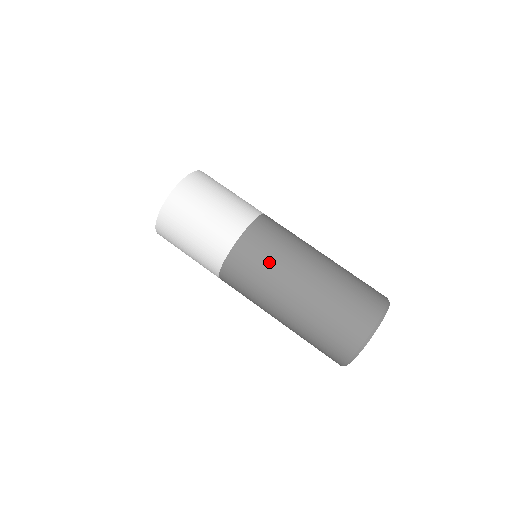
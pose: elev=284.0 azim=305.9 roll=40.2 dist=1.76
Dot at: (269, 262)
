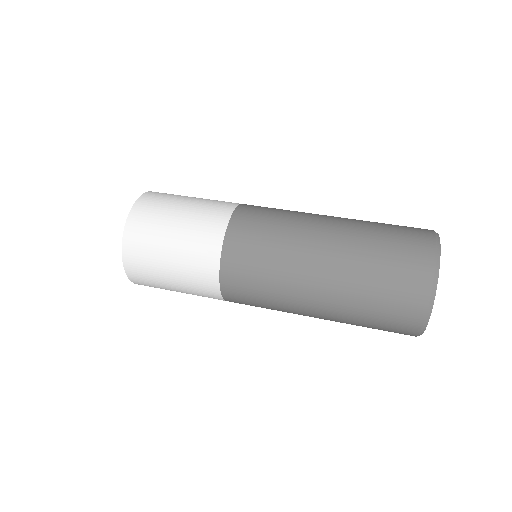
Dot at: (276, 229)
